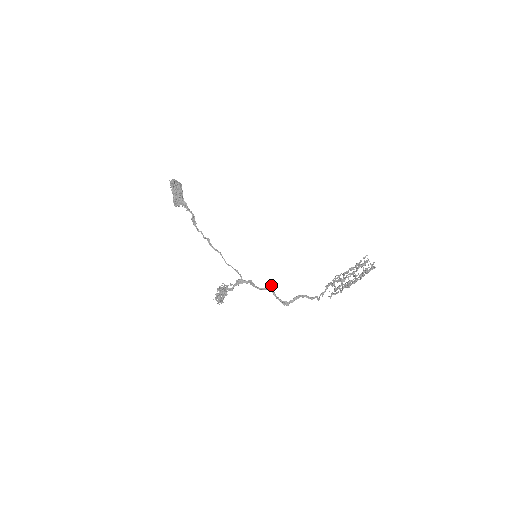
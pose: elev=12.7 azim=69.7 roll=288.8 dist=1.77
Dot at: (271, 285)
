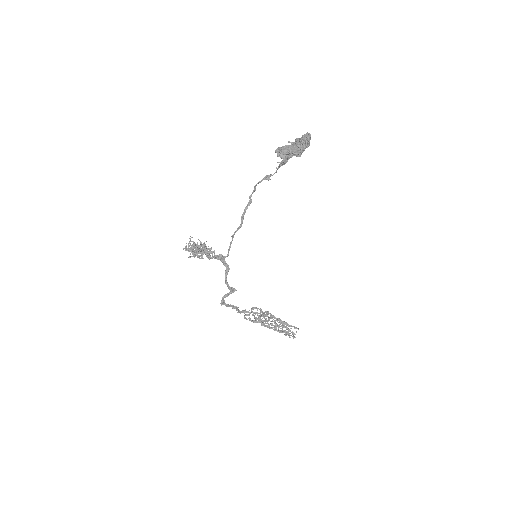
Dot at: (236, 290)
